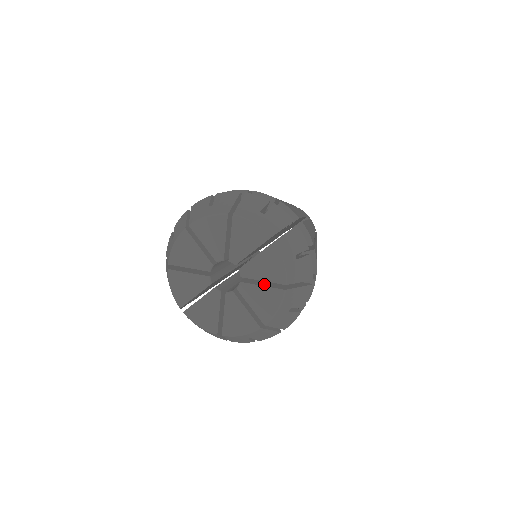
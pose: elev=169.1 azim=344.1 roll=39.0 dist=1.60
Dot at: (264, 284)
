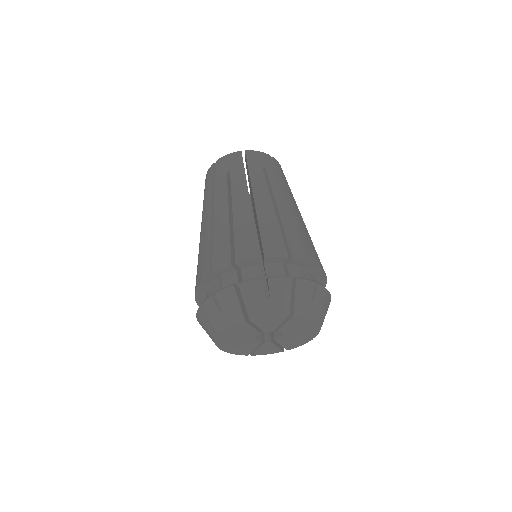
Dot at: occluded
